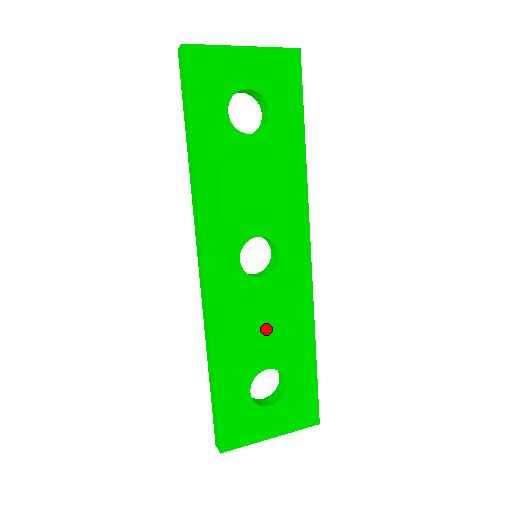
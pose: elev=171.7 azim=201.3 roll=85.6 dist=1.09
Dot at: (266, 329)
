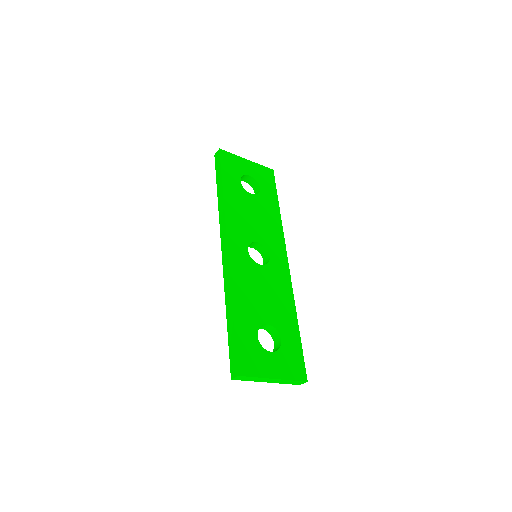
Dot at: (265, 297)
